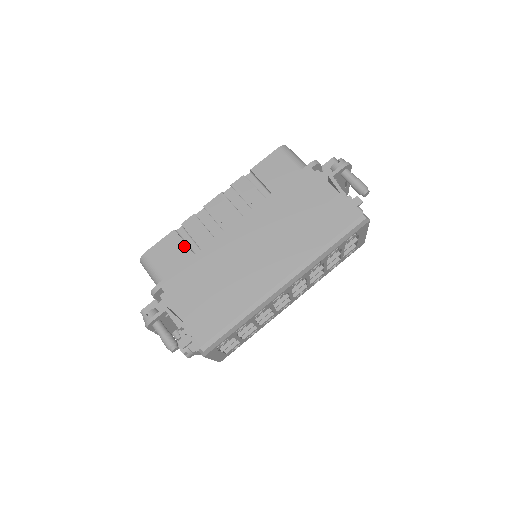
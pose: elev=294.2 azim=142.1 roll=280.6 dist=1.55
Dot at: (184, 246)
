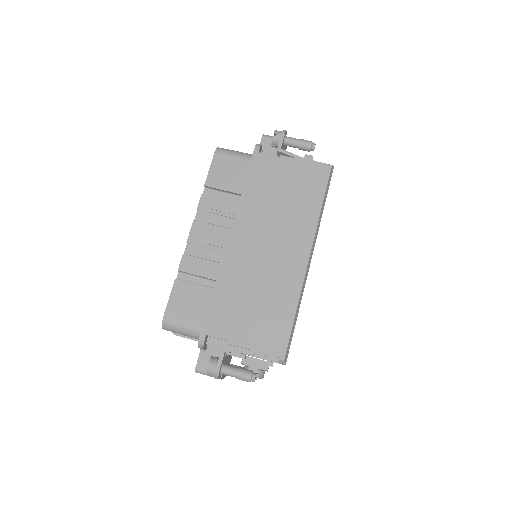
Dot at: (196, 287)
